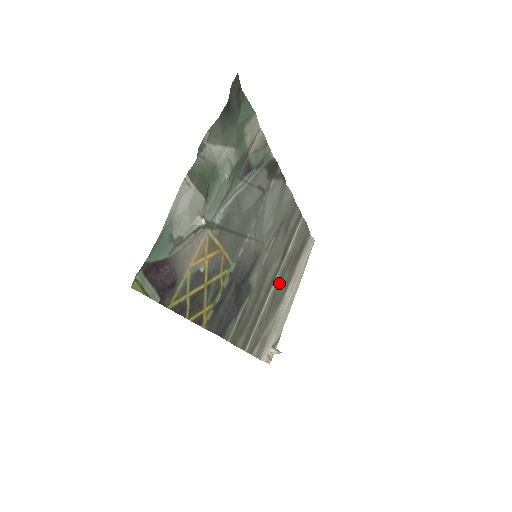
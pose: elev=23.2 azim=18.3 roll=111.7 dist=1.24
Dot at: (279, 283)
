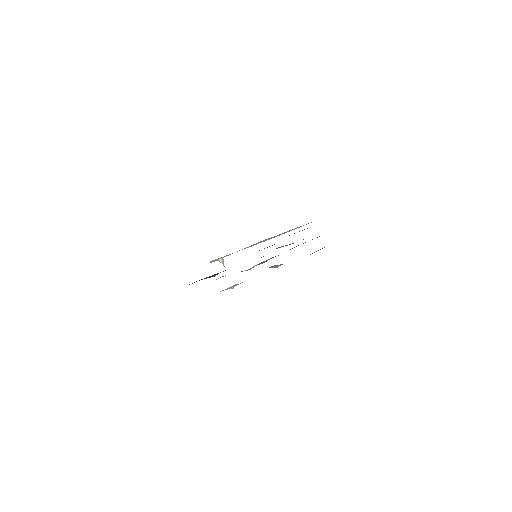
Dot at: occluded
